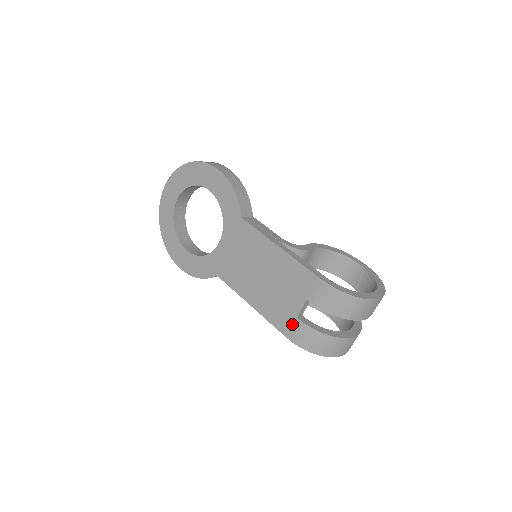
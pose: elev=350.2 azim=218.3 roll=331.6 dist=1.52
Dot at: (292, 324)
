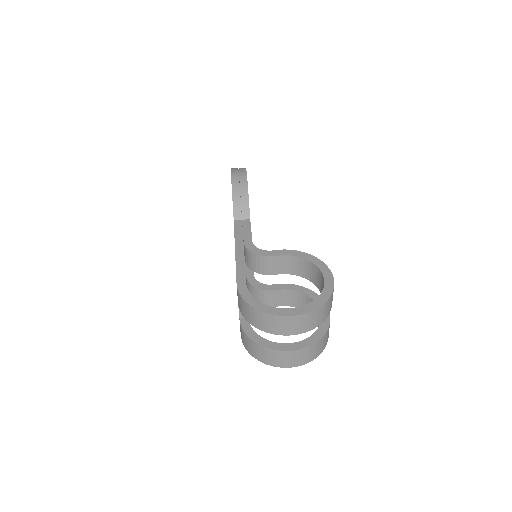
Dot at: occluded
